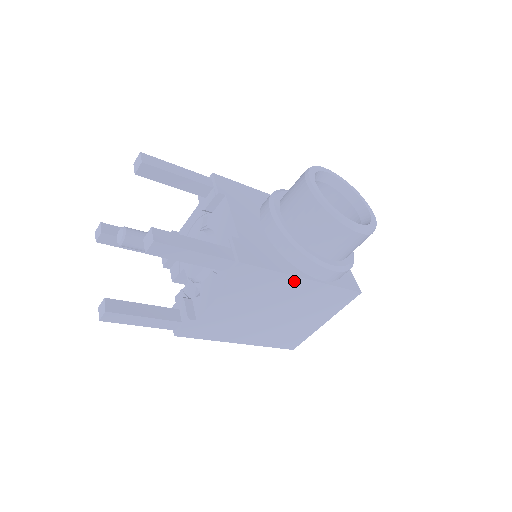
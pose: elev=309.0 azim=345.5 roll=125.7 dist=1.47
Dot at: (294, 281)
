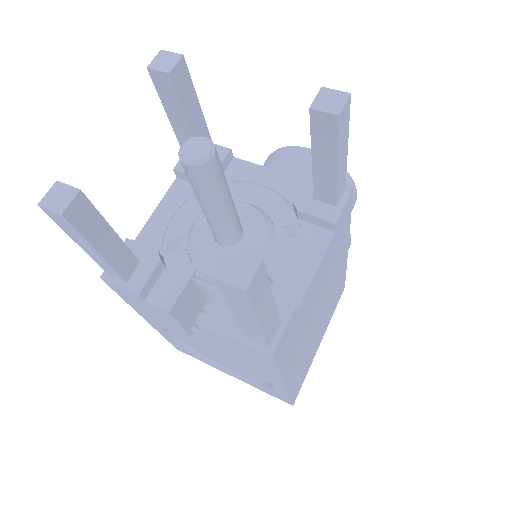
Dot at: (345, 247)
